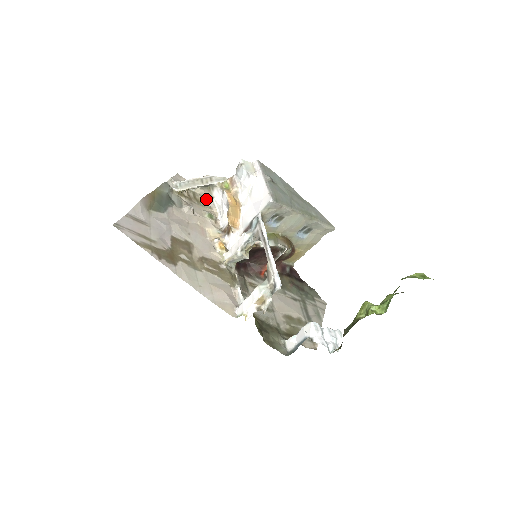
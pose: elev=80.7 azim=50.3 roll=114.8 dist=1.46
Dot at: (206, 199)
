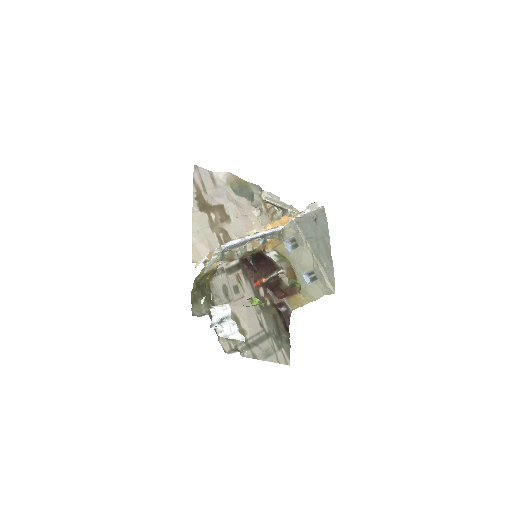
Dot at: occluded
